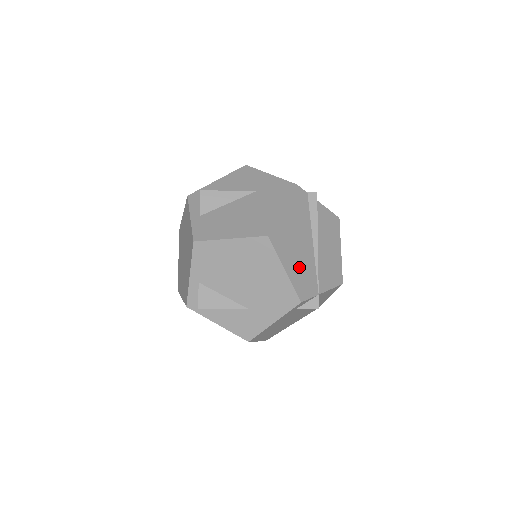
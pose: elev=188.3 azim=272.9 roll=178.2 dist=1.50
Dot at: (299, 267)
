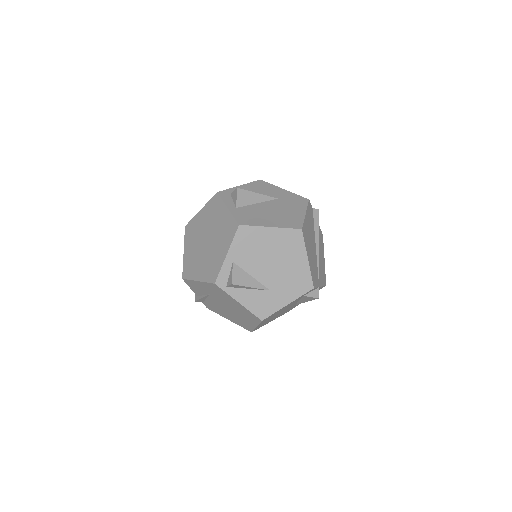
Dot at: (312, 261)
